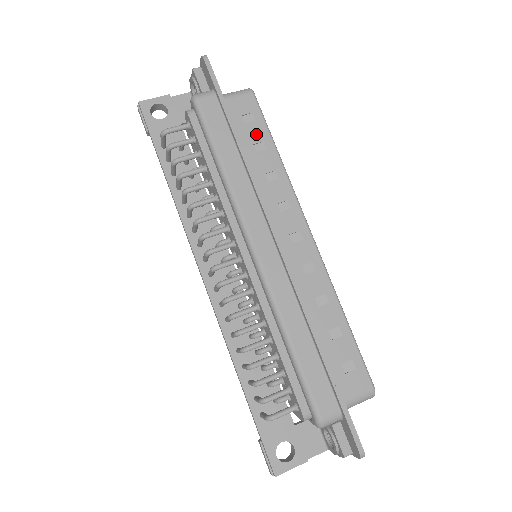
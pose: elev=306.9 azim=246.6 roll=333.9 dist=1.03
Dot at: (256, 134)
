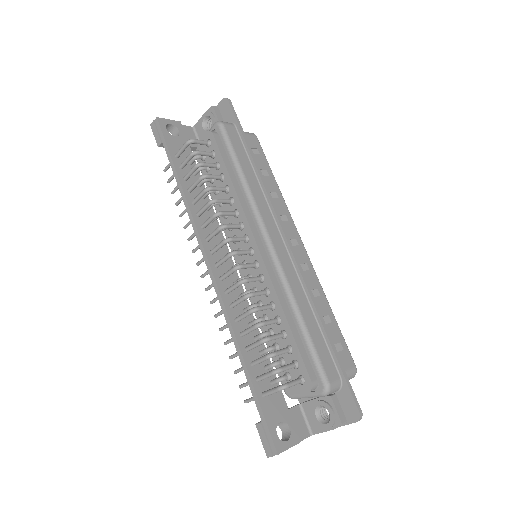
Dot at: (261, 163)
